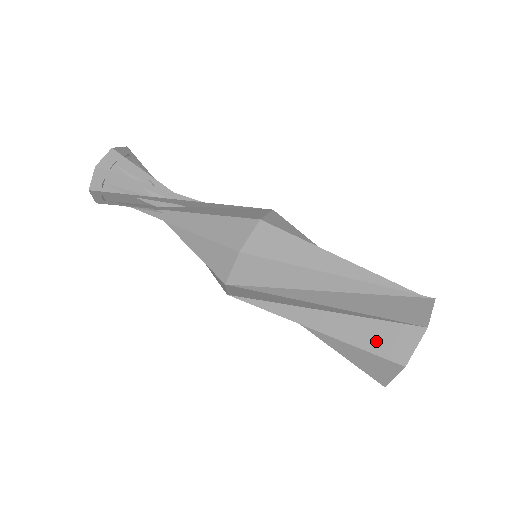
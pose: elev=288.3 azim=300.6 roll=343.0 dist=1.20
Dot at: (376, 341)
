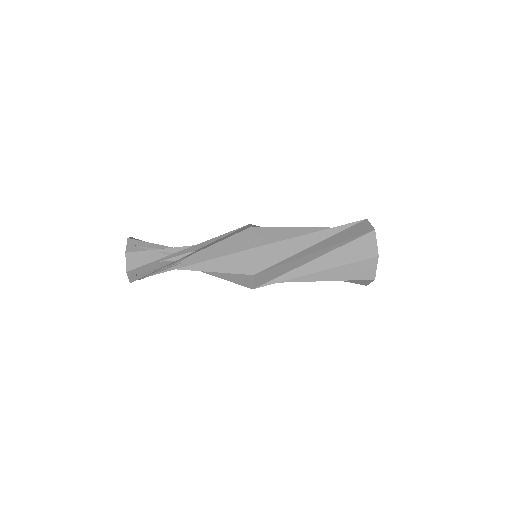
Dot at: occluded
